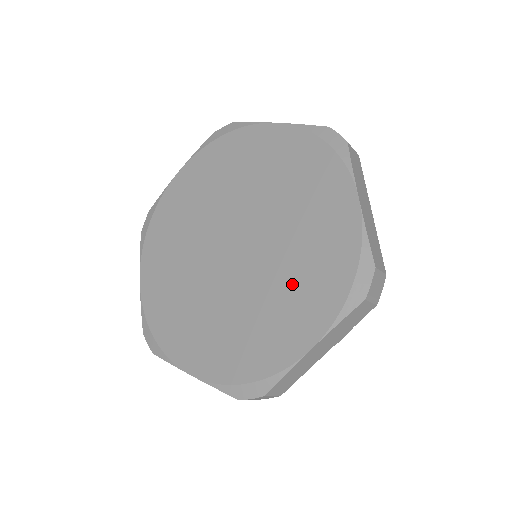
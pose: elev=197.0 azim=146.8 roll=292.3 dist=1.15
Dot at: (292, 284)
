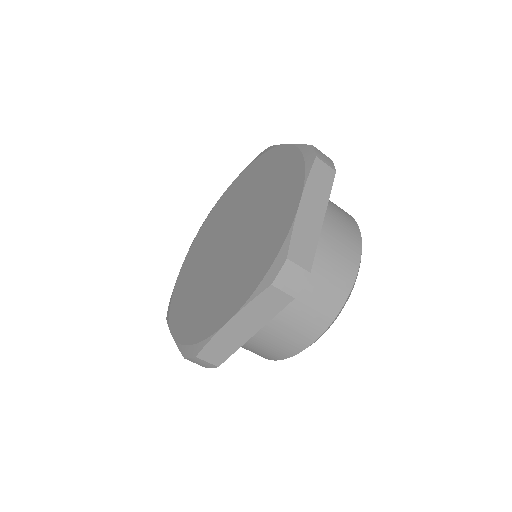
Dot at: (272, 203)
